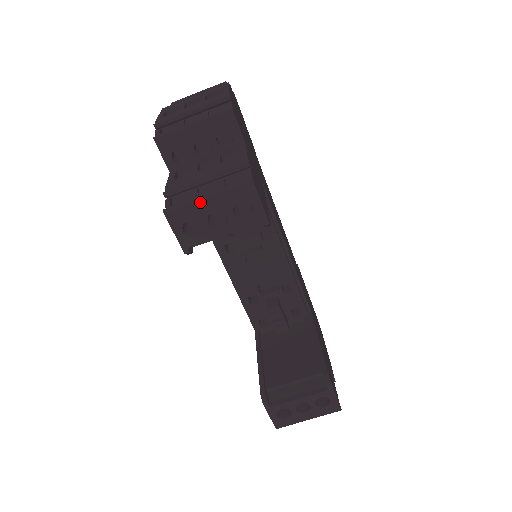
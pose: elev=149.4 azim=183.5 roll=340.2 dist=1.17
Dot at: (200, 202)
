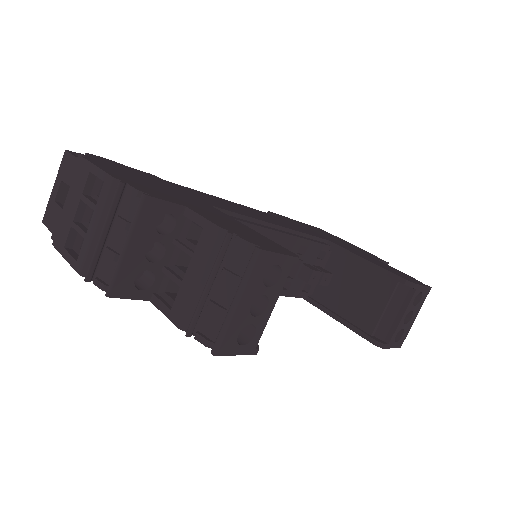
Dot at: (235, 314)
